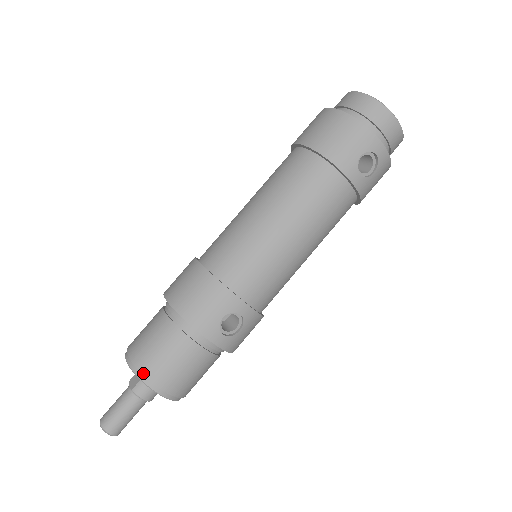
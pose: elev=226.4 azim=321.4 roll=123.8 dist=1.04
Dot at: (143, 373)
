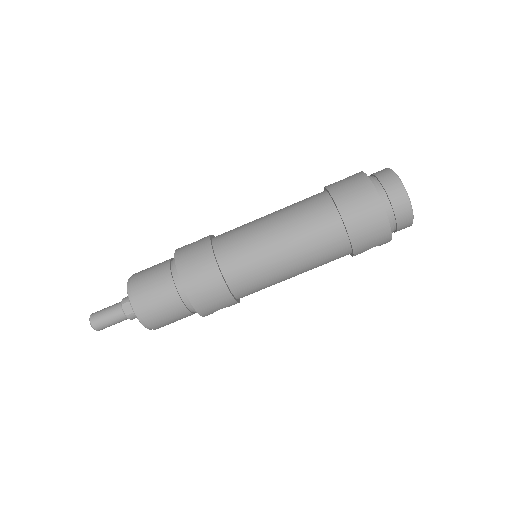
Dot at: (147, 324)
